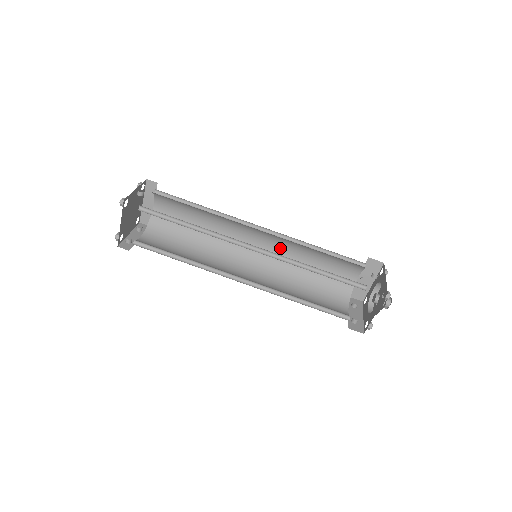
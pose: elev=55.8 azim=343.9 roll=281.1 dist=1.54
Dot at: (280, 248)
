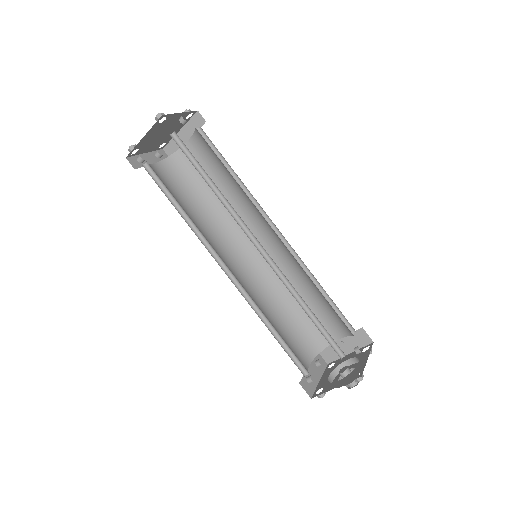
Dot at: (283, 263)
